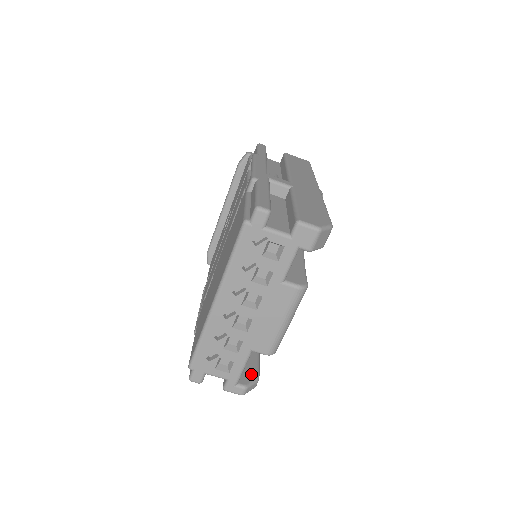
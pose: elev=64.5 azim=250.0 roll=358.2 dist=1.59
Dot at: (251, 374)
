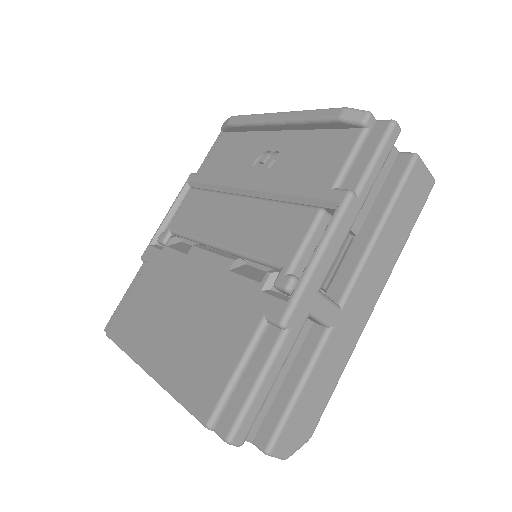
Dot at: occluded
